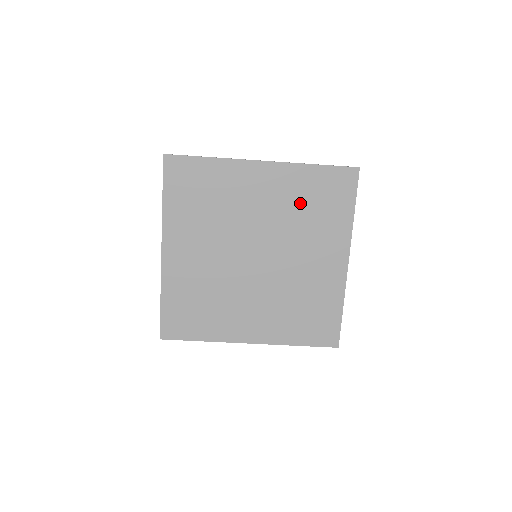
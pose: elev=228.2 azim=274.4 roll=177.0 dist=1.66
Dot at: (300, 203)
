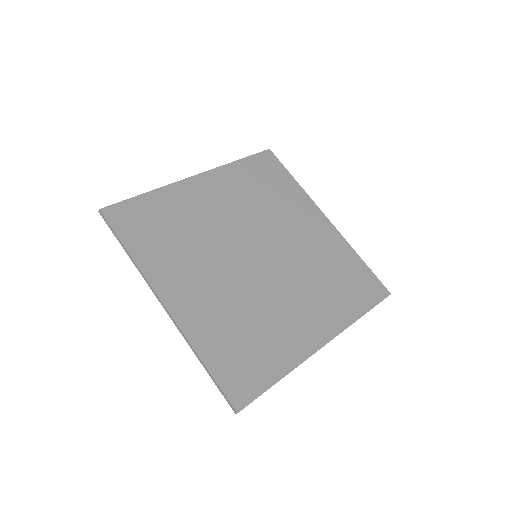
Dot at: (328, 264)
